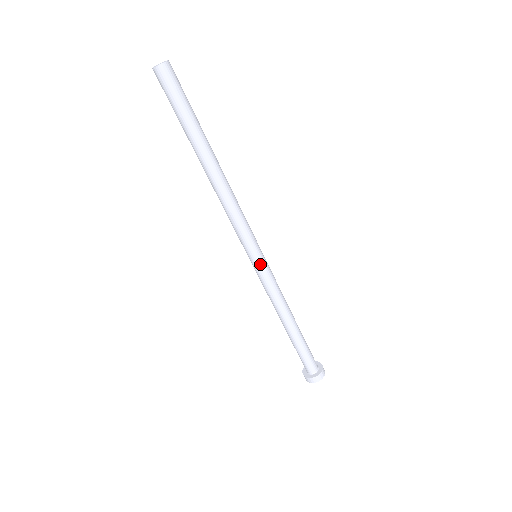
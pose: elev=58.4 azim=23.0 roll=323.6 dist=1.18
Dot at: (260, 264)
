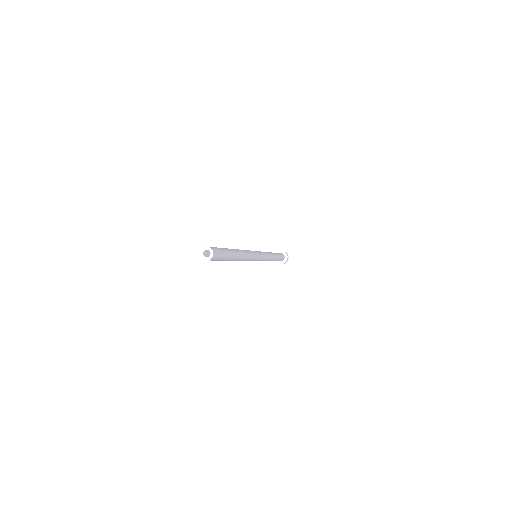
Dot at: occluded
